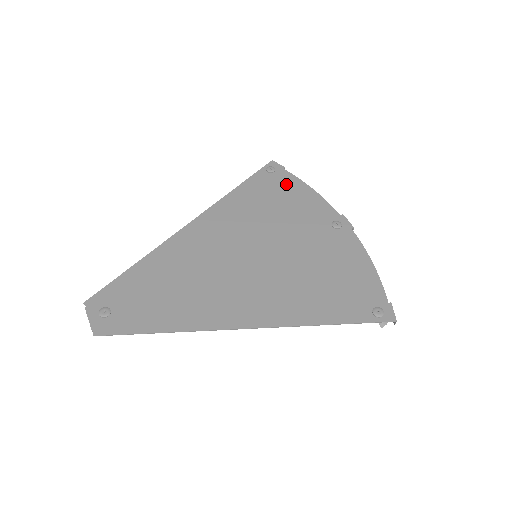
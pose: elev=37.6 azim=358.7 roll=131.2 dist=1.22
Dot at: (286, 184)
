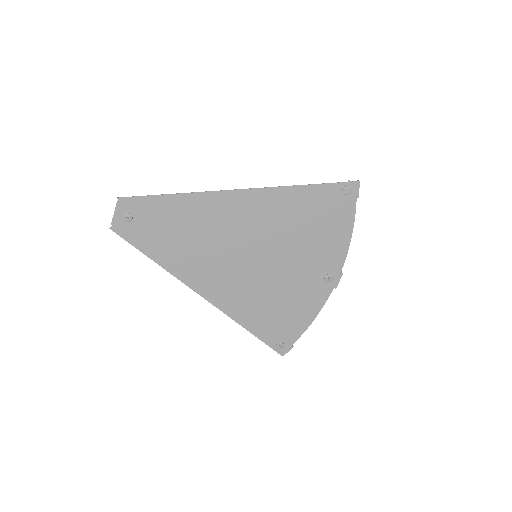
Dot at: (340, 215)
